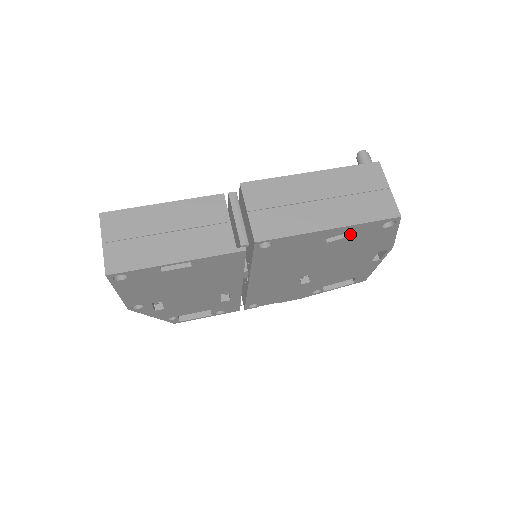
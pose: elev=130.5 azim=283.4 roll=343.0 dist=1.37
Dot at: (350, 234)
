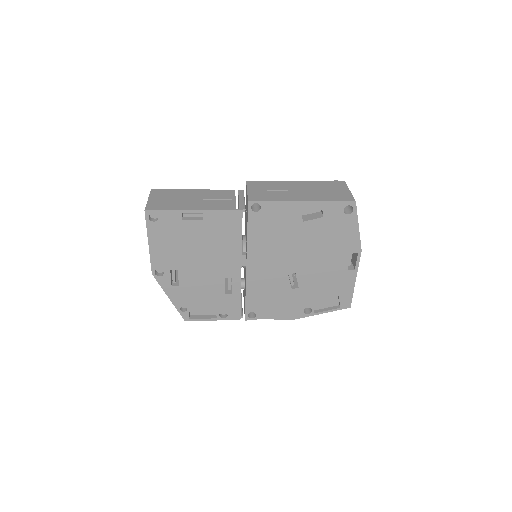
Dot at: (320, 217)
